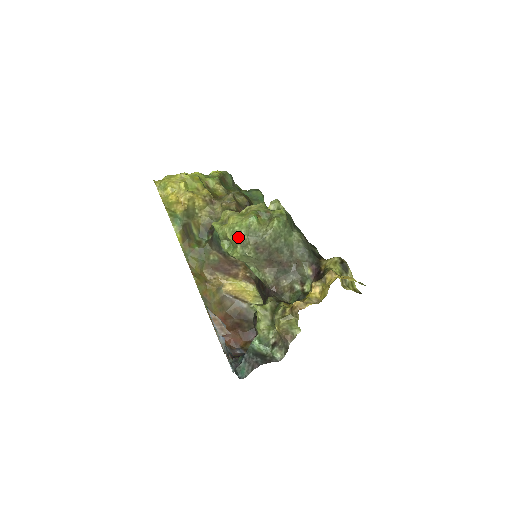
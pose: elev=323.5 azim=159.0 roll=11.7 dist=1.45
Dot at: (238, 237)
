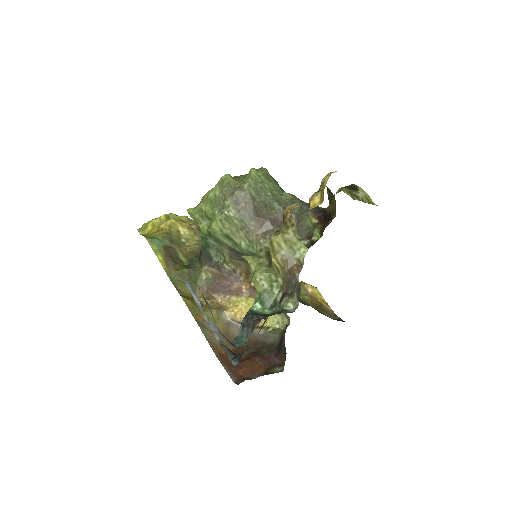
Dot at: (213, 202)
